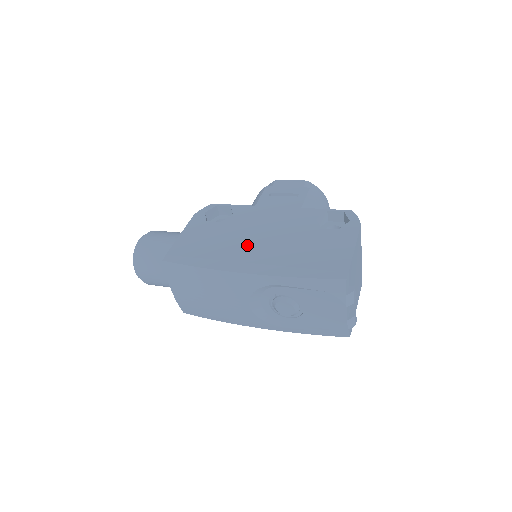
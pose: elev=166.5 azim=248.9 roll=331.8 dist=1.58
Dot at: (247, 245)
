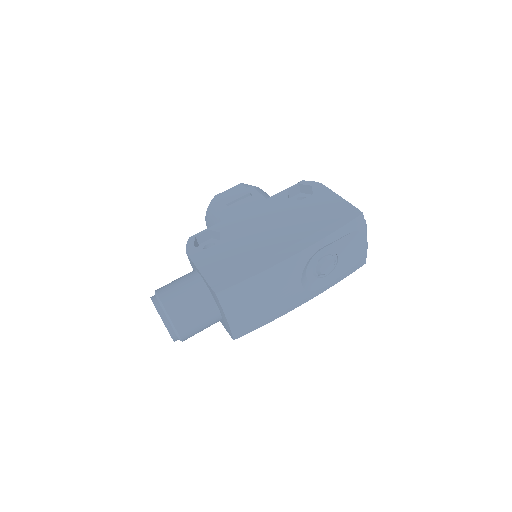
Dot at: (267, 240)
